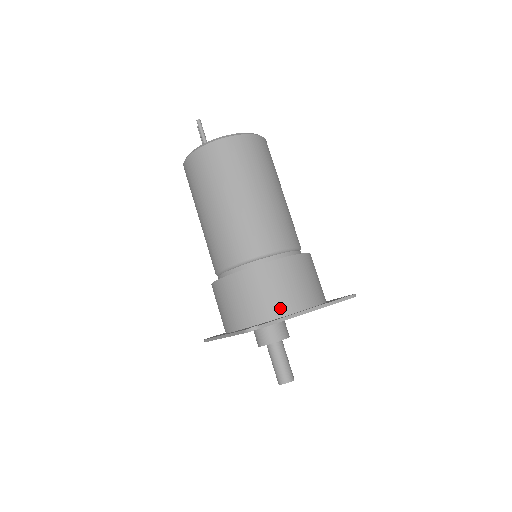
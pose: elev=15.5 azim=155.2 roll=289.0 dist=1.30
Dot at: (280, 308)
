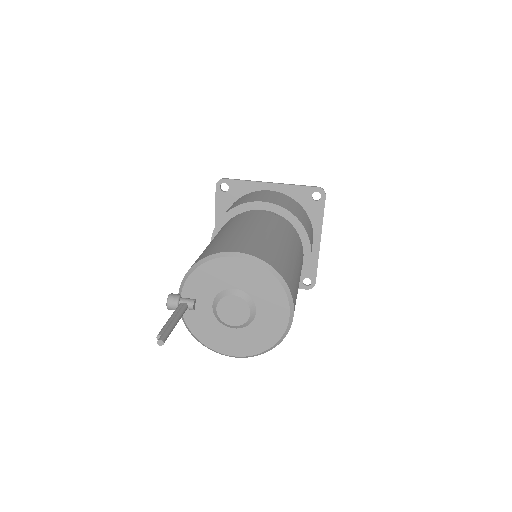
Dot at: occluded
